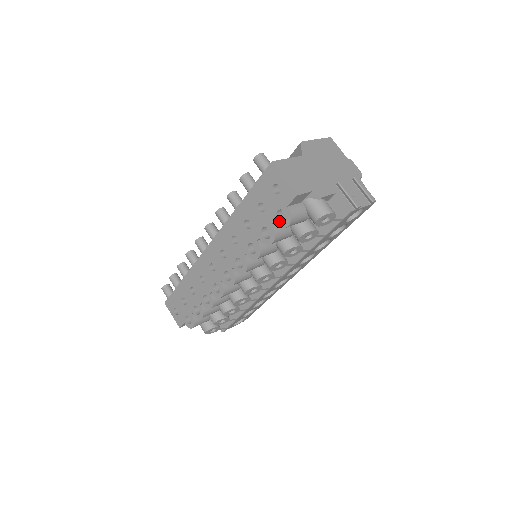
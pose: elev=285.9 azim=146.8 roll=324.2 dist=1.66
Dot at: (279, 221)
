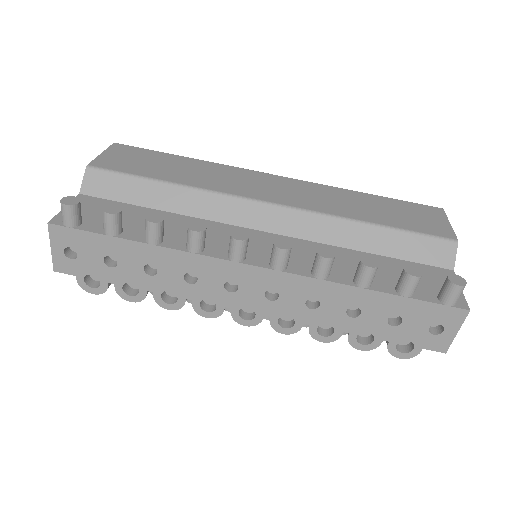
Dot at: (396, 347)
